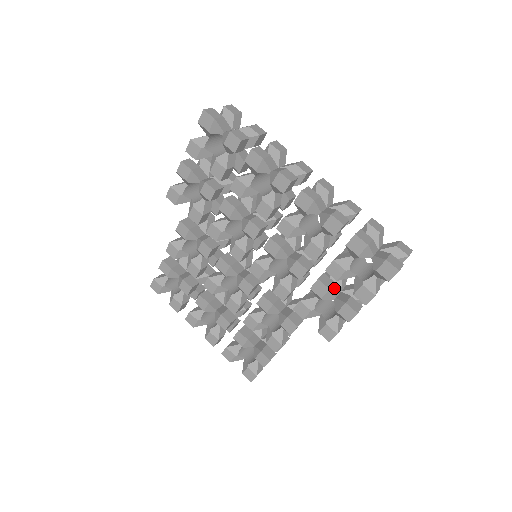
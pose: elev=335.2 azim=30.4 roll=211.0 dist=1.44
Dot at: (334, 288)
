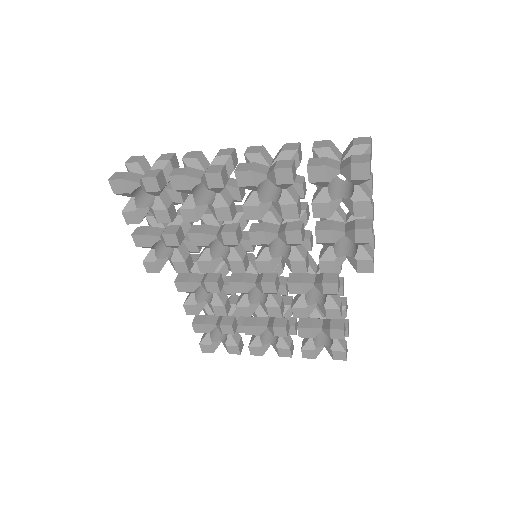
Dot at: (335, 225)
